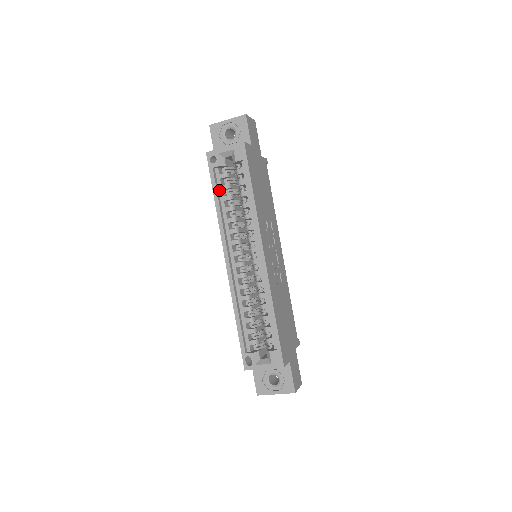
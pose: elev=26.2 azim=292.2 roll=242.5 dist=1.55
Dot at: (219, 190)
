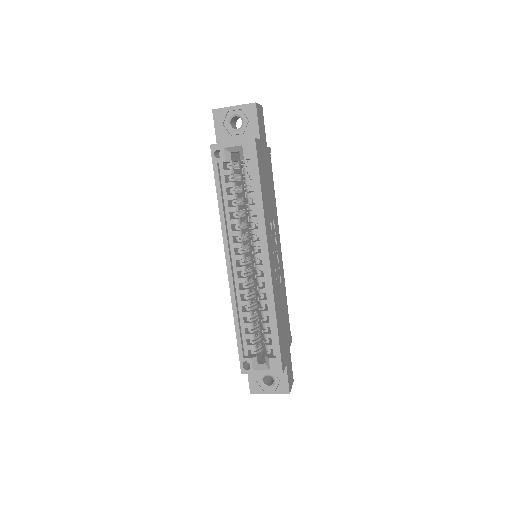
Dot at: (222, 188)
